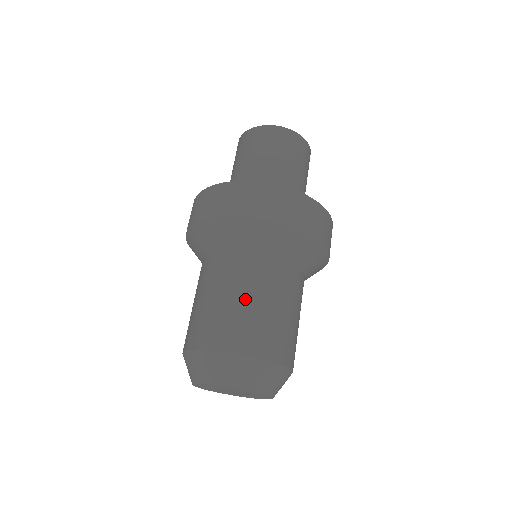
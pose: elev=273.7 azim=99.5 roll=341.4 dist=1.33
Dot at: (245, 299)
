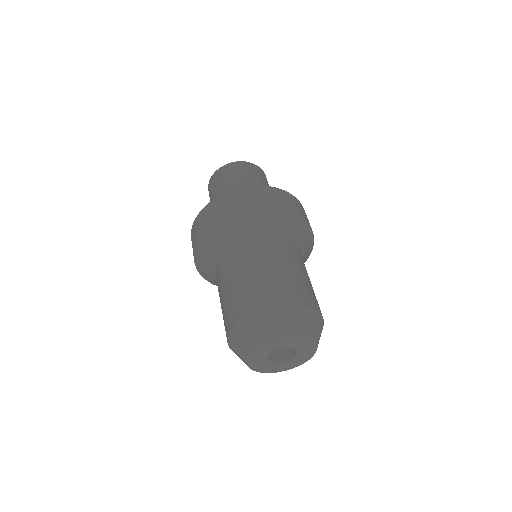
Dot at: (264, 269)
